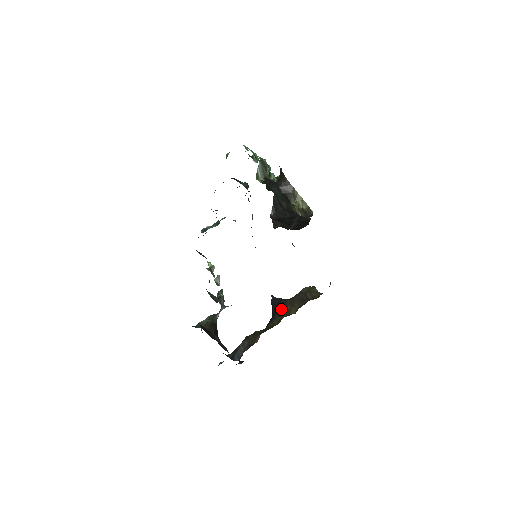
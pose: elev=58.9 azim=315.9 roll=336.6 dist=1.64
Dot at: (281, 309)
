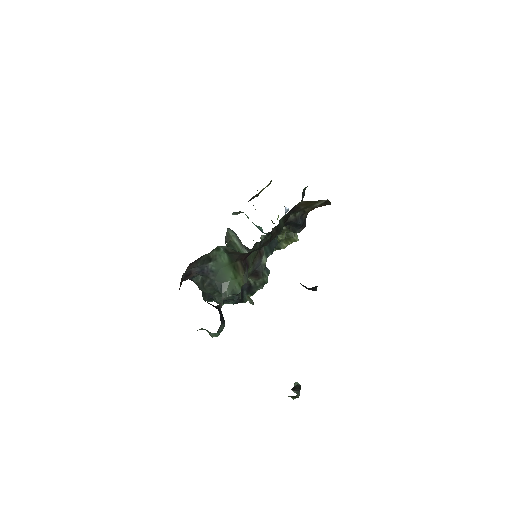
Dot at: occluded
